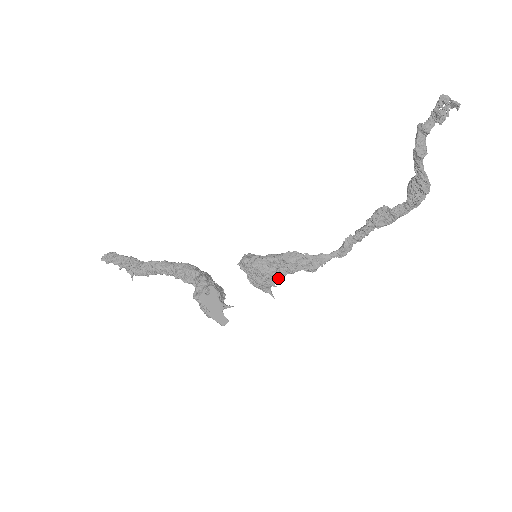
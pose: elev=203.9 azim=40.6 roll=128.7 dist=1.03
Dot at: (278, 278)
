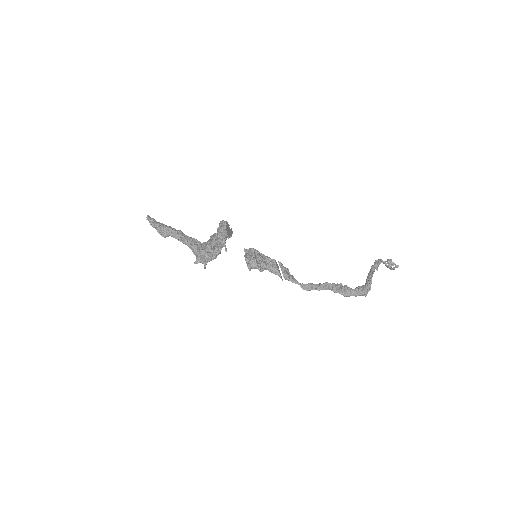
Dot at: (264, 263)
